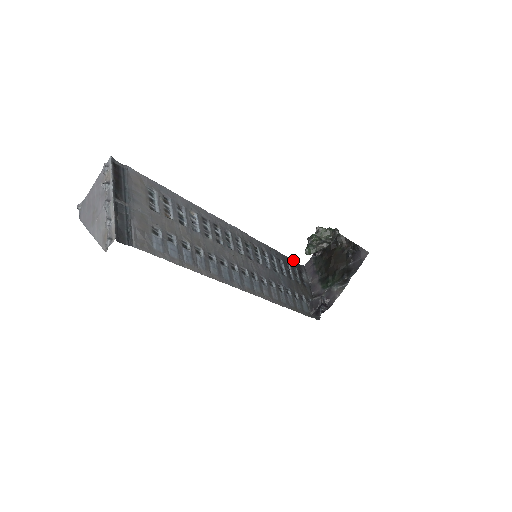
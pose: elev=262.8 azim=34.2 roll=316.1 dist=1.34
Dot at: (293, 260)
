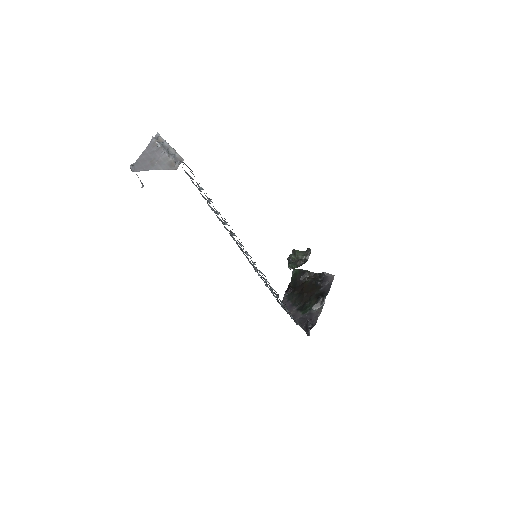
Dot at: occluded
